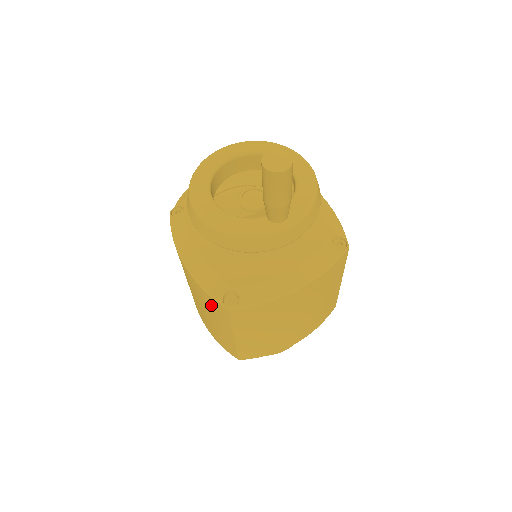
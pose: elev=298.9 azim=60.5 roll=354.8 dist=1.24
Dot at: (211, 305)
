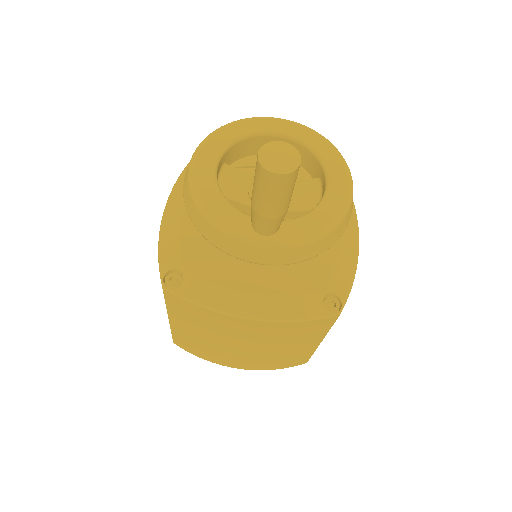
Dot at: occluded
